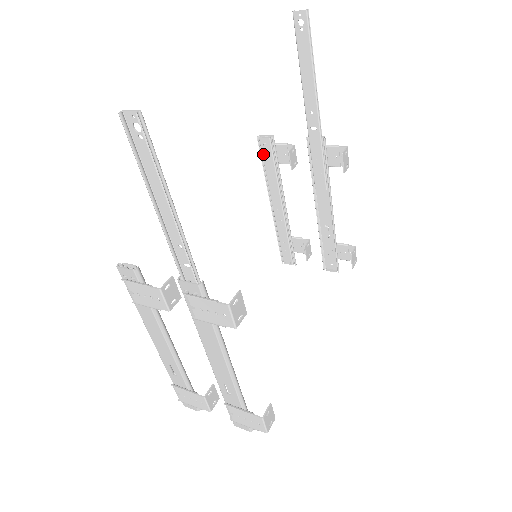
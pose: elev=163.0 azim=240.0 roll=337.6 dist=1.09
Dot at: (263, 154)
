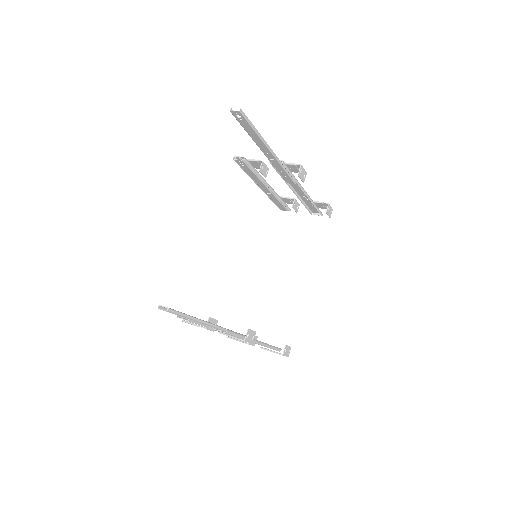
Dot at: (241, 167)
